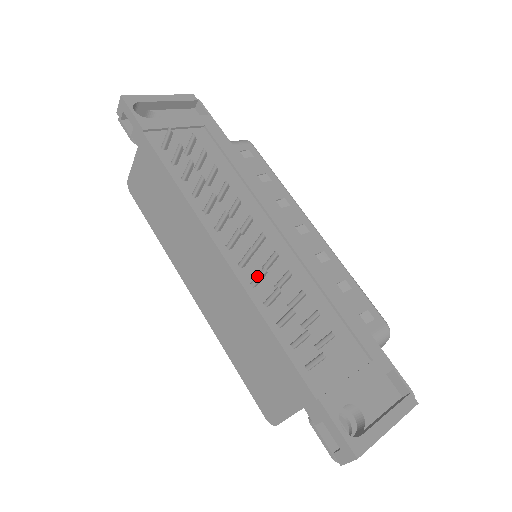
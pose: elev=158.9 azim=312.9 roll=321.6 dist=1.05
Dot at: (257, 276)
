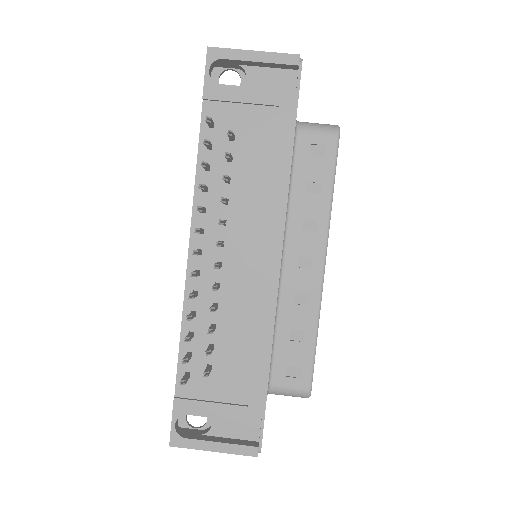
Dot at: (190, 293)
